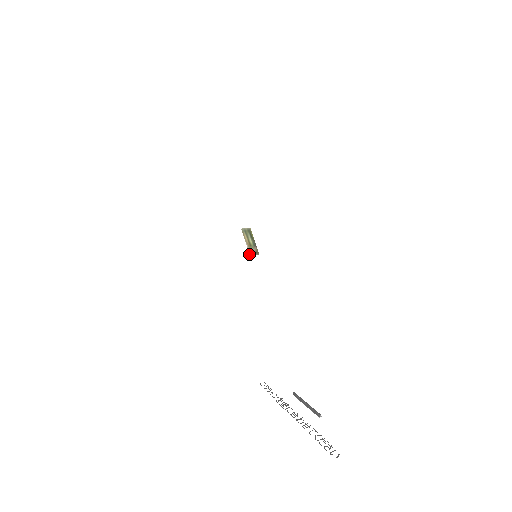
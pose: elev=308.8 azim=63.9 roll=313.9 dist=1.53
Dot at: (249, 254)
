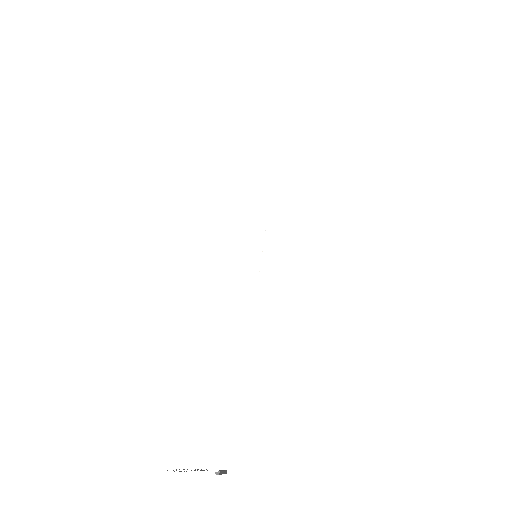
Dot at: occluded
